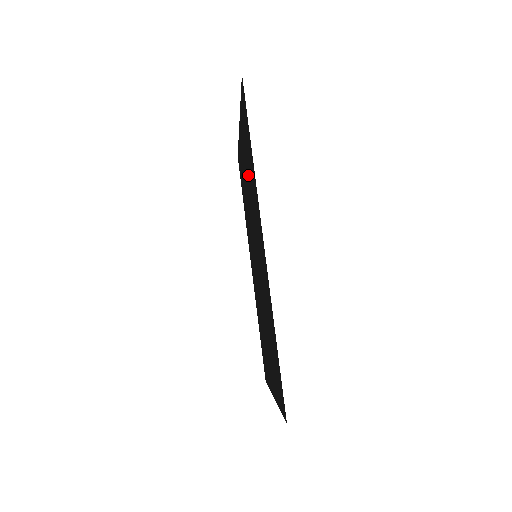
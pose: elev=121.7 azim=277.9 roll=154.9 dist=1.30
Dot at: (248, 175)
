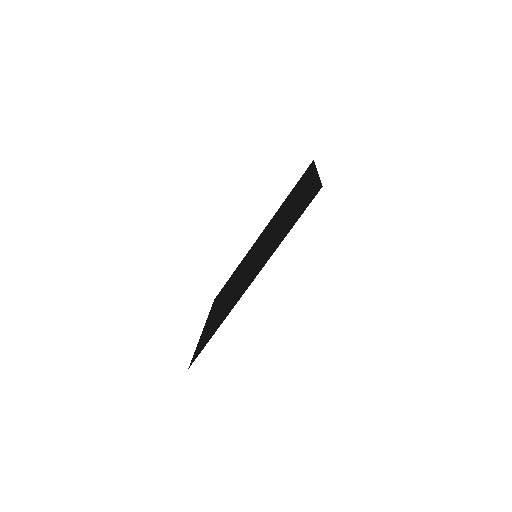
Dot at: (287, 219)
